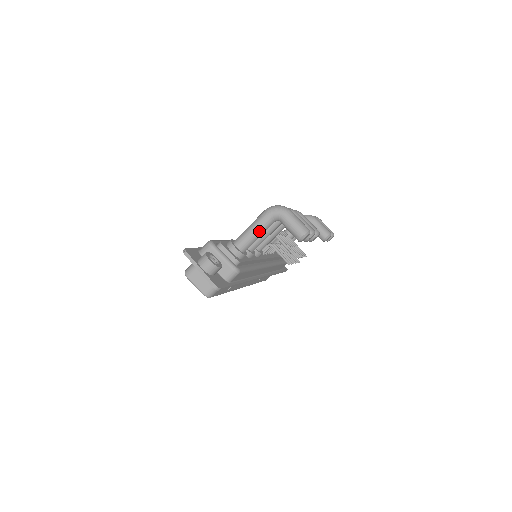
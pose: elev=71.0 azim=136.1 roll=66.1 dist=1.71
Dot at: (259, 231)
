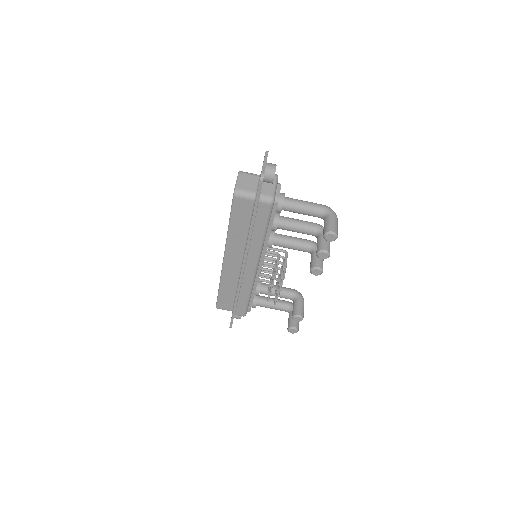
Dot at: (308, 207)
